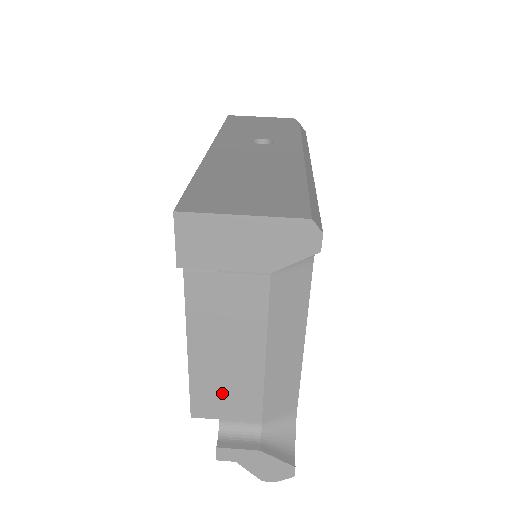
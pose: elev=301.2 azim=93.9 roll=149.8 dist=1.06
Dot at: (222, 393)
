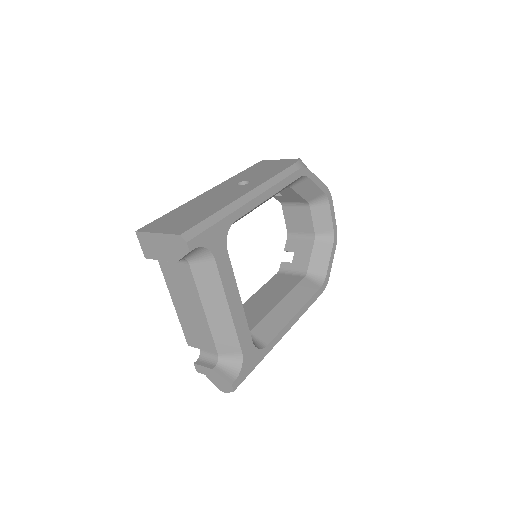
Dot at: (195, 332)
